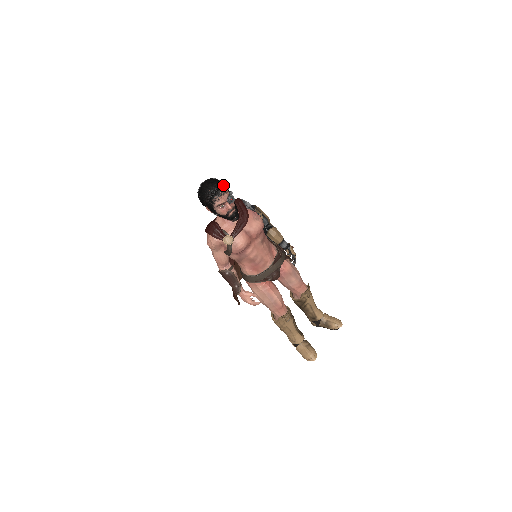
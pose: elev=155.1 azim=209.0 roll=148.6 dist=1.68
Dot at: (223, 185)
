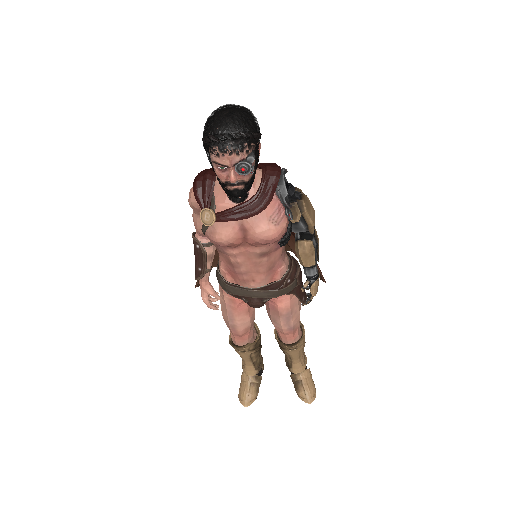
Dot at: (245, 137)
